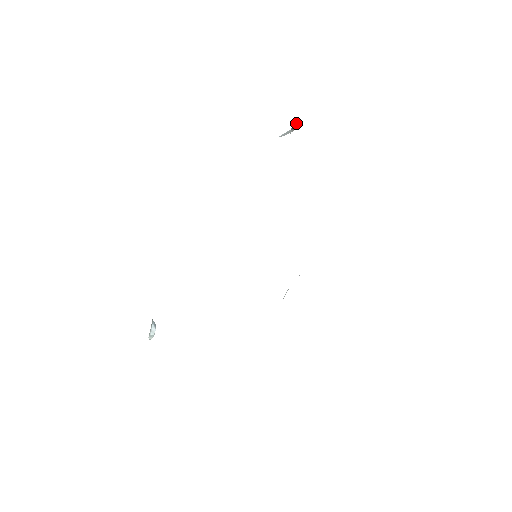
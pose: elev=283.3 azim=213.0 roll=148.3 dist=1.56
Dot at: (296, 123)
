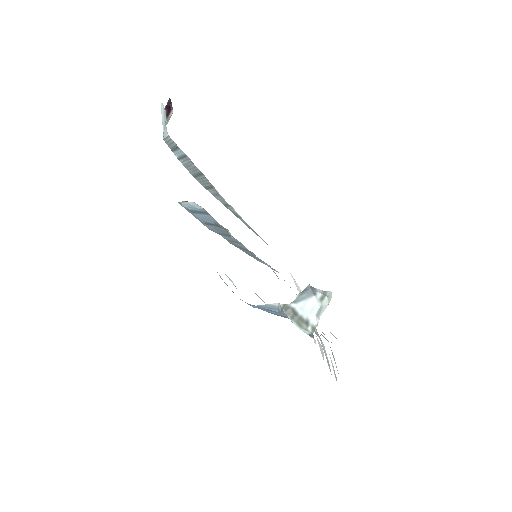
Dot at: (168, 104)
